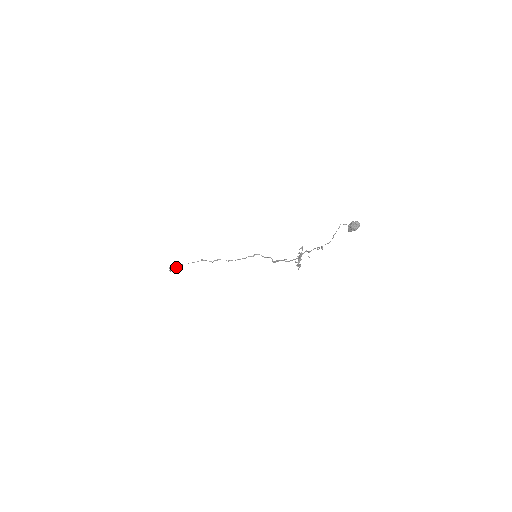
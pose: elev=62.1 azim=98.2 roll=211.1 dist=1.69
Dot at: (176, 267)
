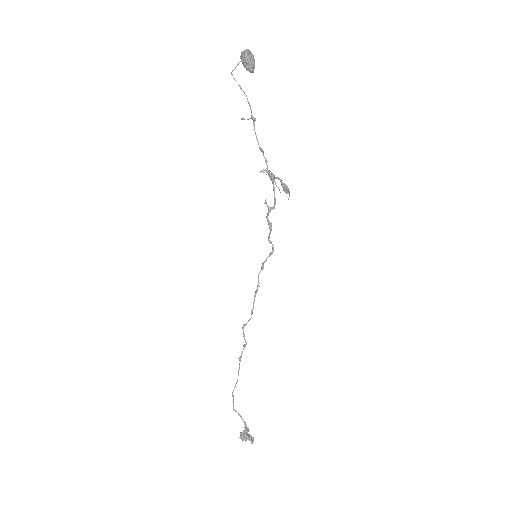
Dot at: occluded
